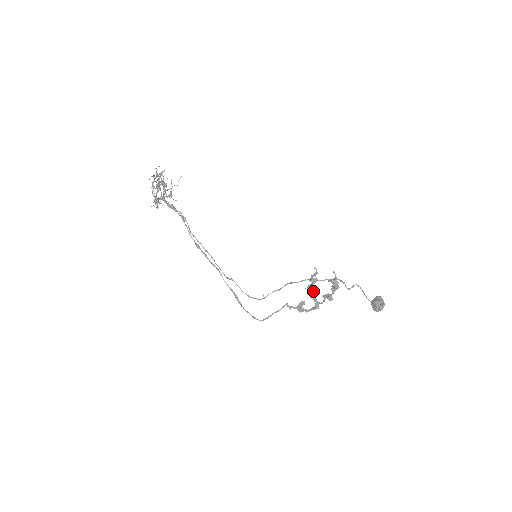
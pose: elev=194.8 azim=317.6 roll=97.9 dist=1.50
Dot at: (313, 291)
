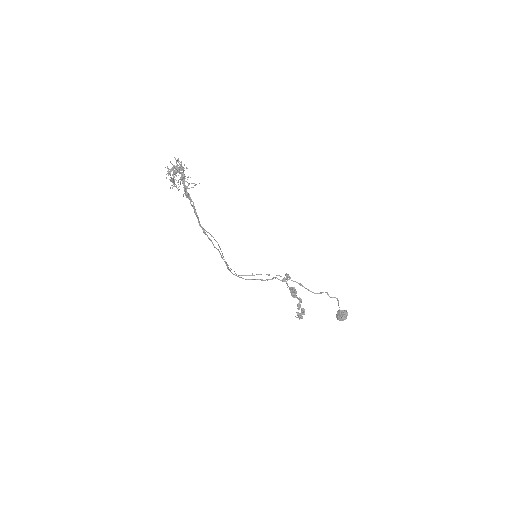
Dot at: occluded
